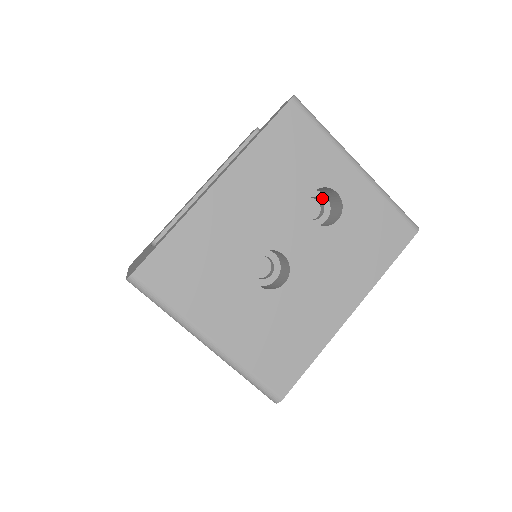
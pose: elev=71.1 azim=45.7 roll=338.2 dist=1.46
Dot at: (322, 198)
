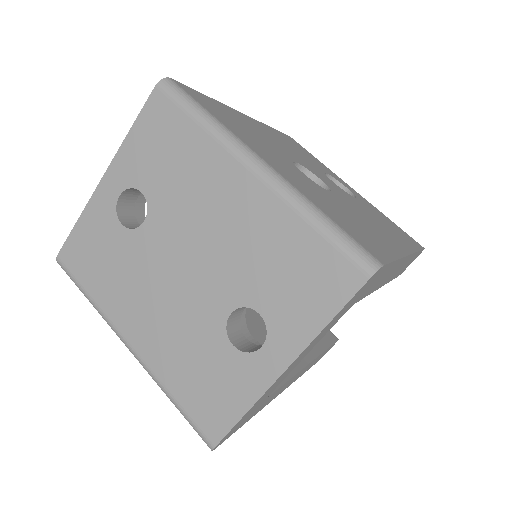
Dot at: occluded
